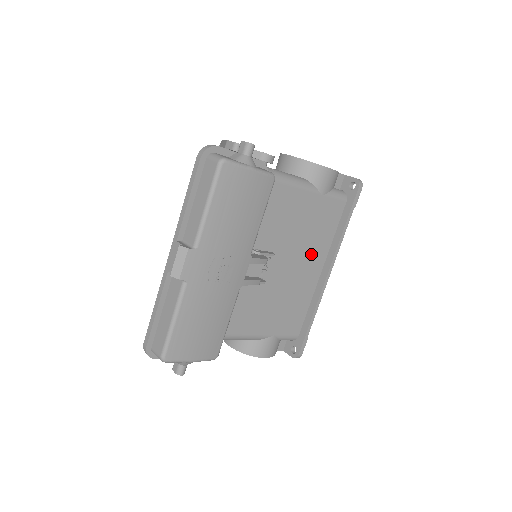
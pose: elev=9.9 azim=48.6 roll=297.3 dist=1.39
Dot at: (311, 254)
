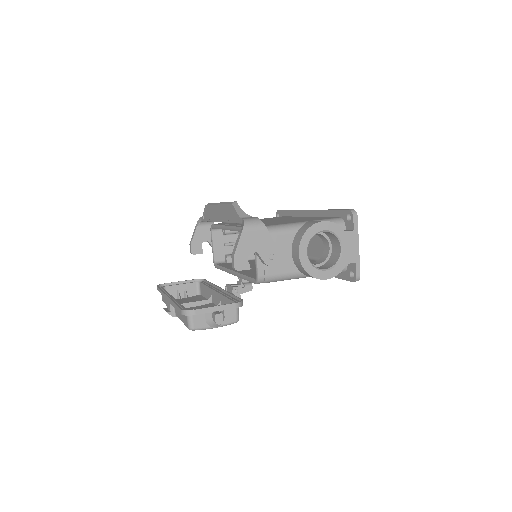
Dot at: occluded
